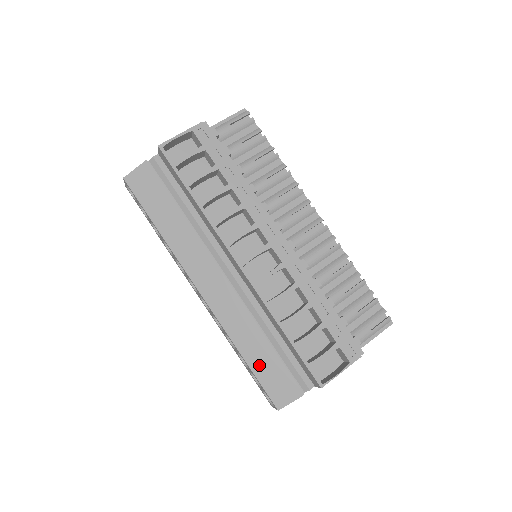
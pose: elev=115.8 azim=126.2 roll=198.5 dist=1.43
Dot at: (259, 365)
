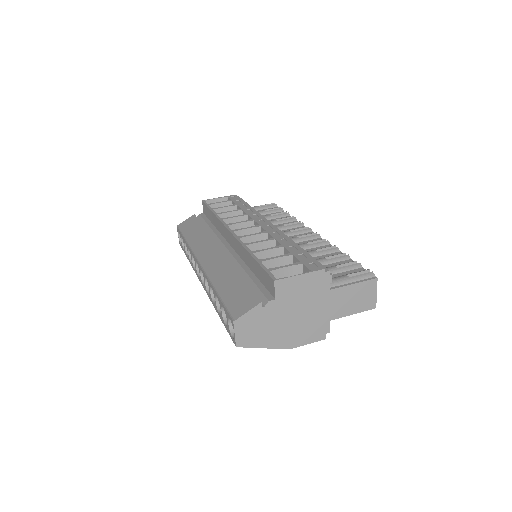
Dot at: (227, 292)
